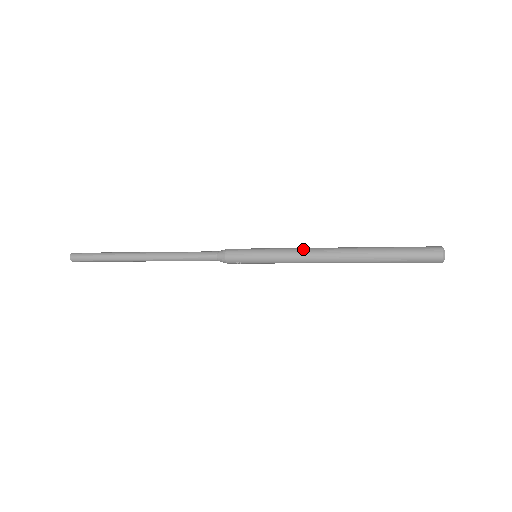
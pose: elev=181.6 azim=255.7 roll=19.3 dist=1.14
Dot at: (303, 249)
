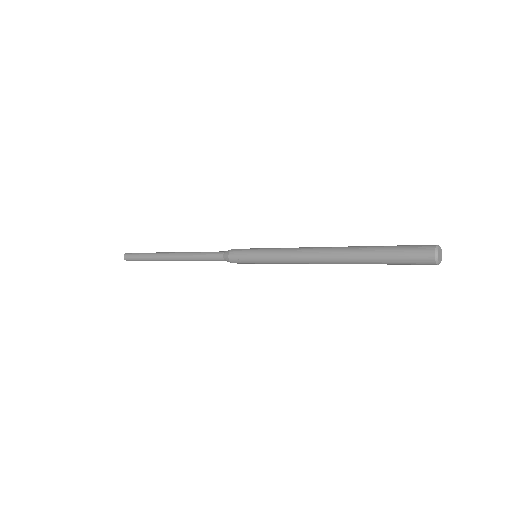
Dot at: occluded
